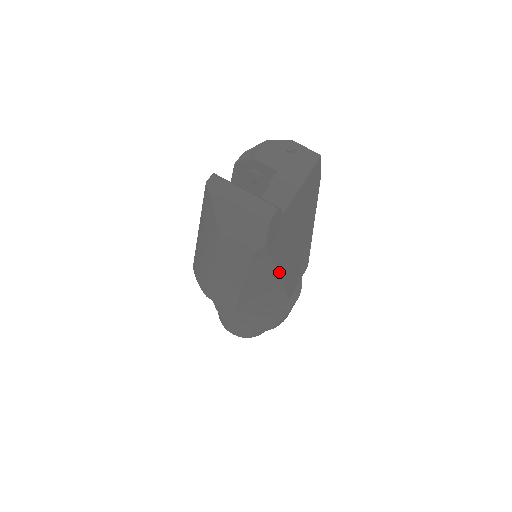
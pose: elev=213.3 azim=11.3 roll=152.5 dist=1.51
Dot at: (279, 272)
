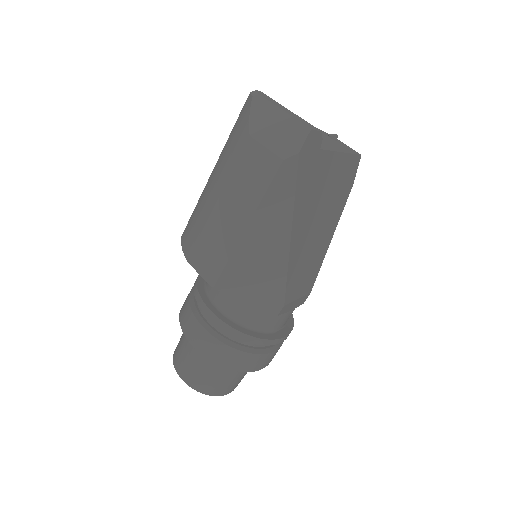
Dot at: (292, 231)
